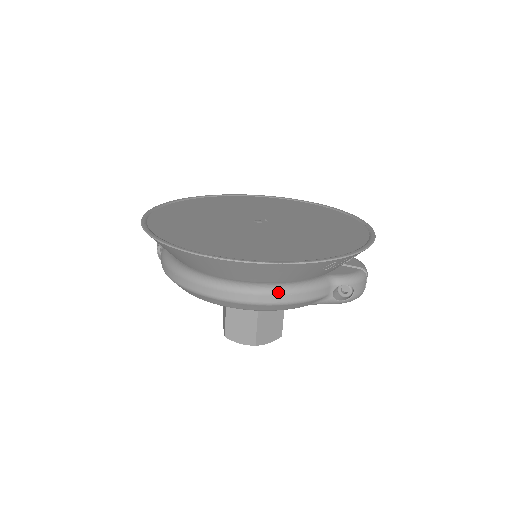
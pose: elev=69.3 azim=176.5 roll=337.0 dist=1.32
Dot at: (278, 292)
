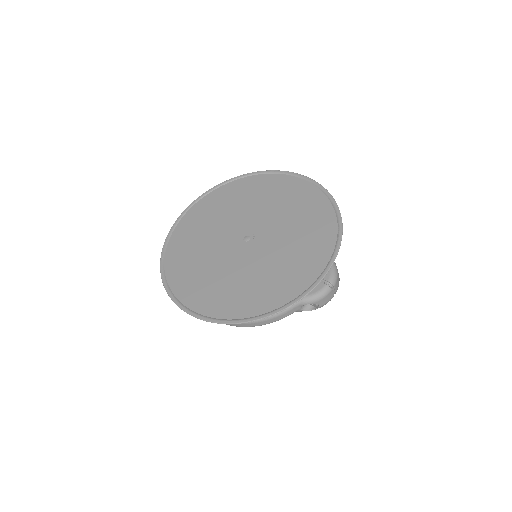
Dot at: (251, 322)
